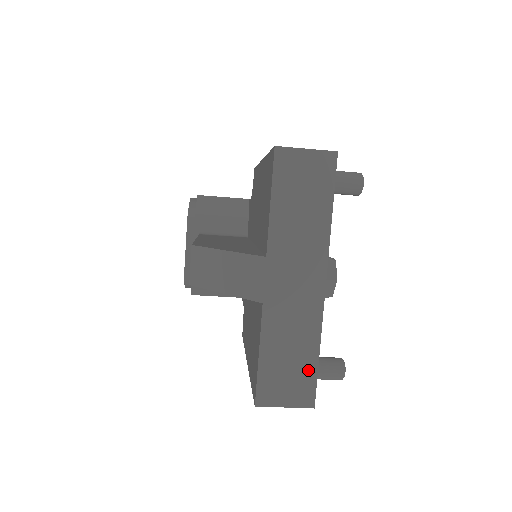
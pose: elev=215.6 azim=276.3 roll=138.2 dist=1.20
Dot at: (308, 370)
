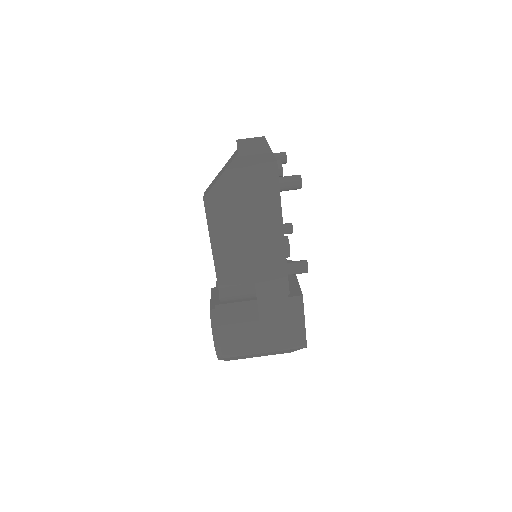
Dot at: (269, 157)
